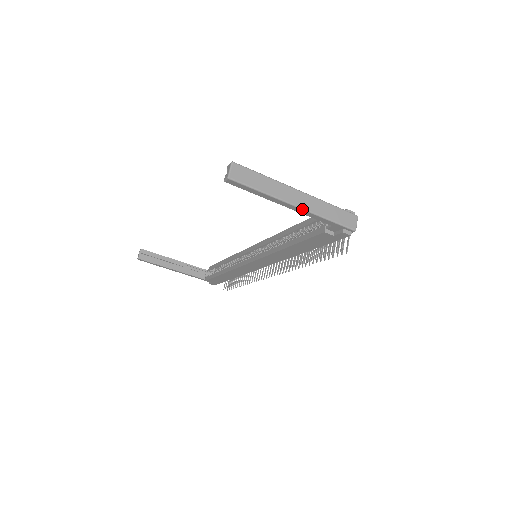
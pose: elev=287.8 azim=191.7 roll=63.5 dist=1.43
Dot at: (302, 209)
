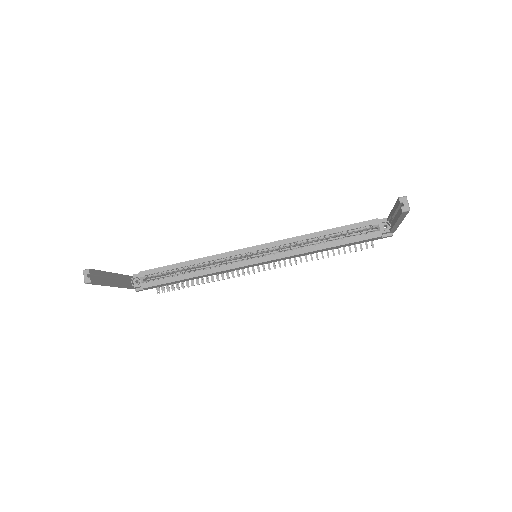
Dot at: occluded
